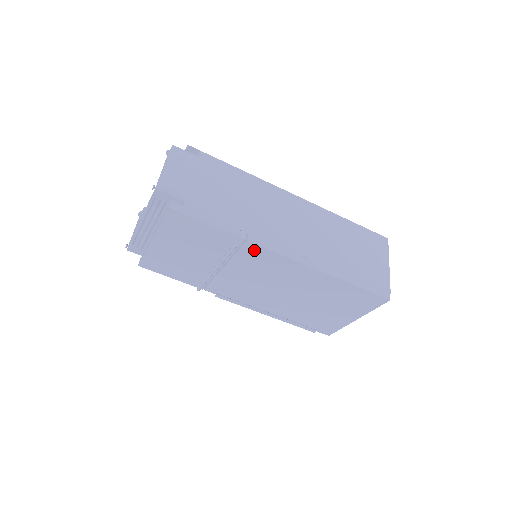
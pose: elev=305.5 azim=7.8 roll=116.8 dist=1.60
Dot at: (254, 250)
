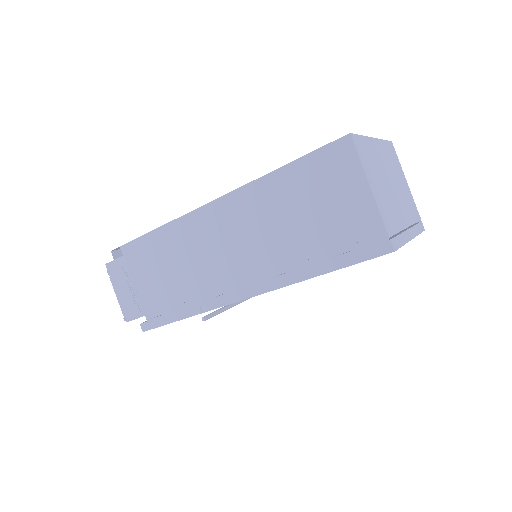
Dot at: occluded
